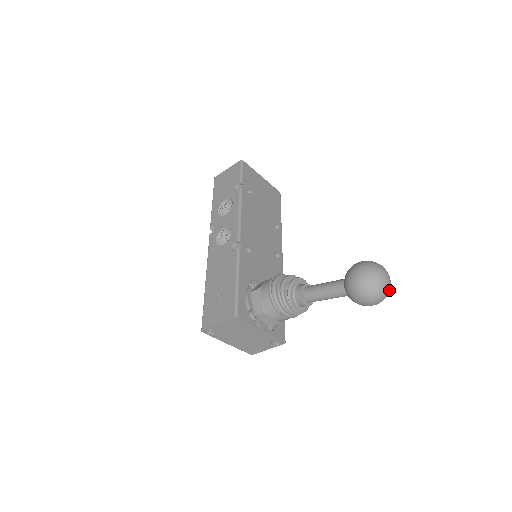
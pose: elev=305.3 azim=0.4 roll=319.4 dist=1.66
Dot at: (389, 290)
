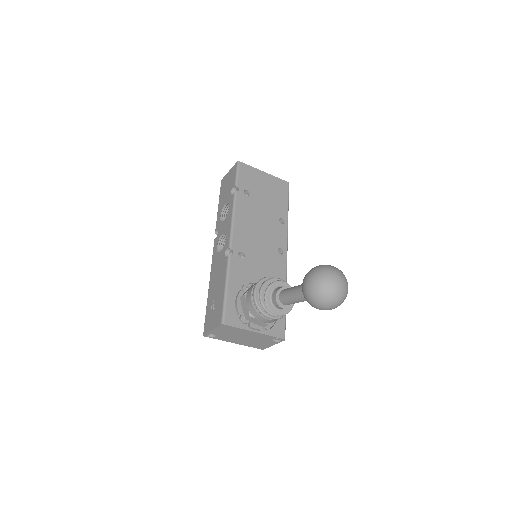
Dot at: (344, 294)
